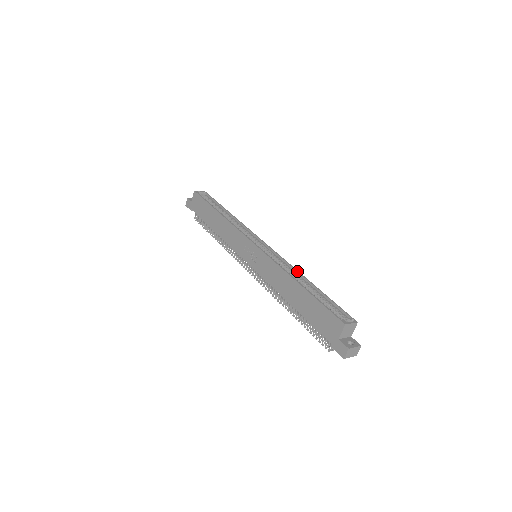
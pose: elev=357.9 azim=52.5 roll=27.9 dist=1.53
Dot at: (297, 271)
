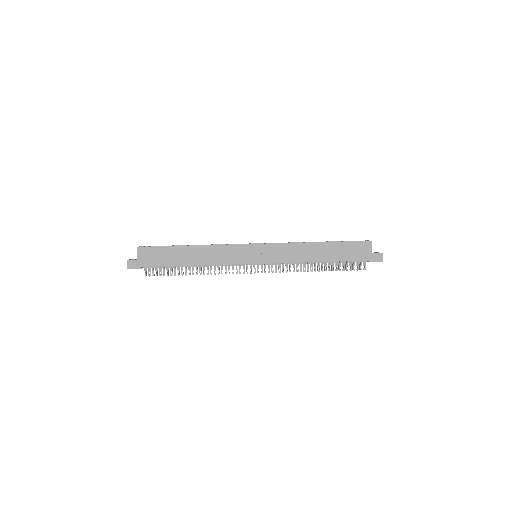
Dot at: (302, 242)
